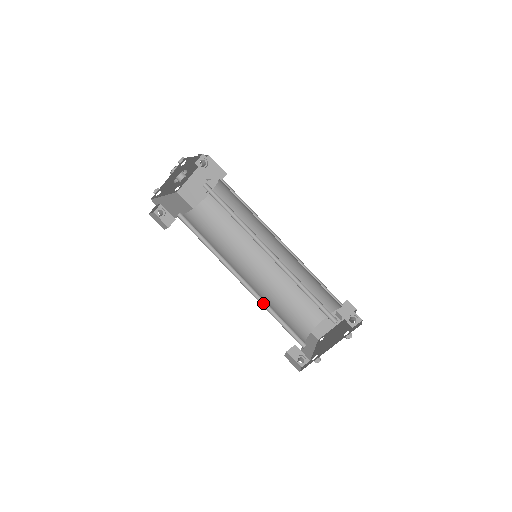
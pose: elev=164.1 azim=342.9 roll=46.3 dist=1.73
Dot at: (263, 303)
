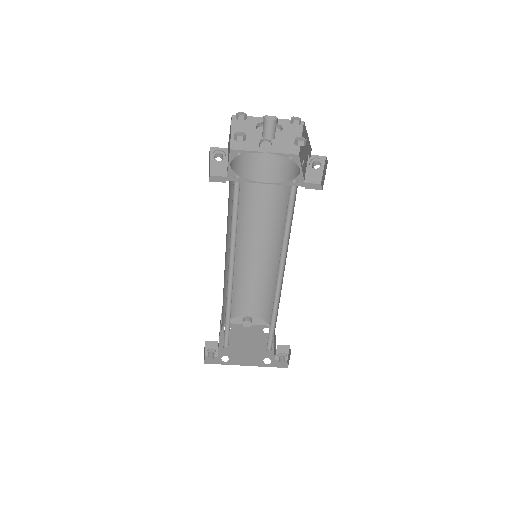
Dot at: (228, 301)
